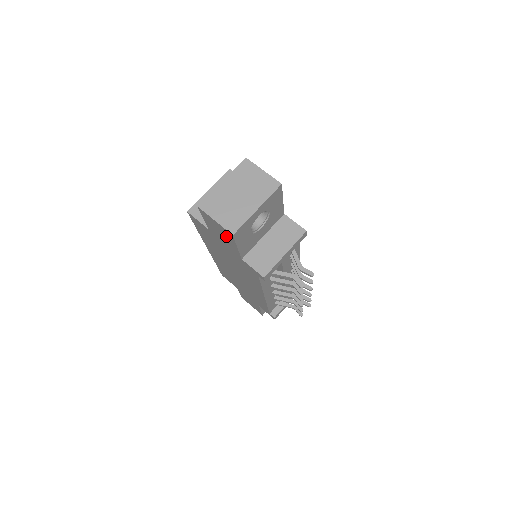
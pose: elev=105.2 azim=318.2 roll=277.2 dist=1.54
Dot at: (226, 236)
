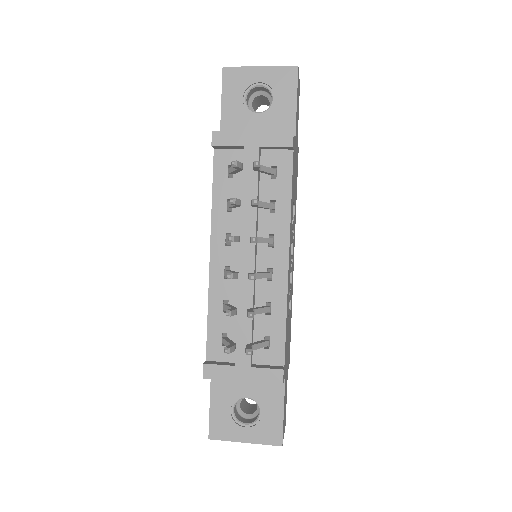
Dot at: occluded
